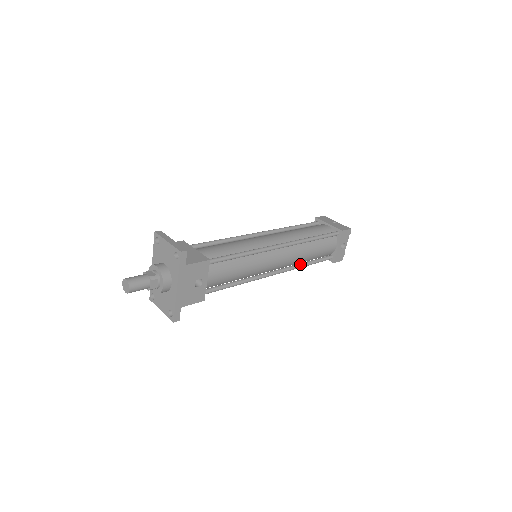
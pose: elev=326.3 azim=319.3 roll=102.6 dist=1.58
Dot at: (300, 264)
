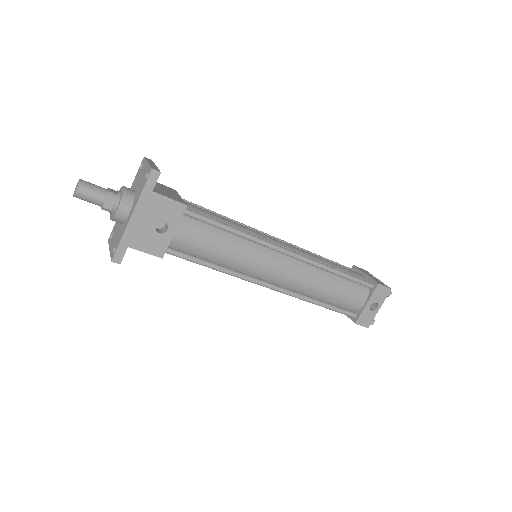
Dot at: (309, 297)
